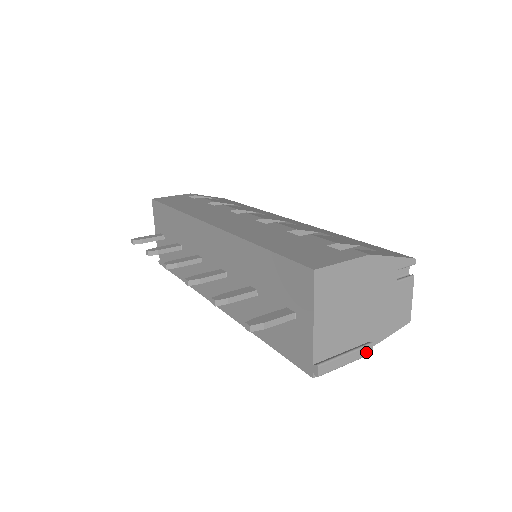
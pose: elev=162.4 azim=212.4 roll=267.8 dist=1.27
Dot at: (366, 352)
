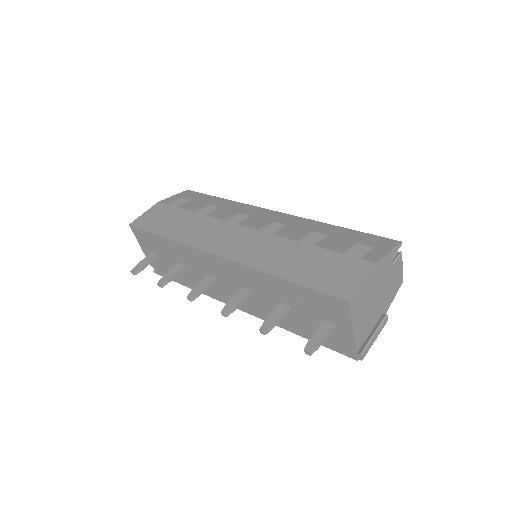
Dot at: (384, 323)
